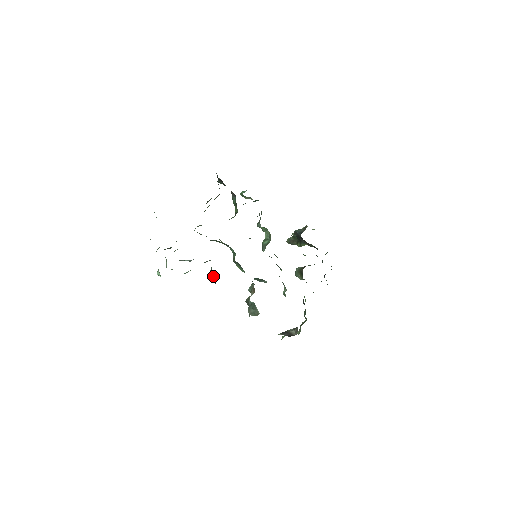
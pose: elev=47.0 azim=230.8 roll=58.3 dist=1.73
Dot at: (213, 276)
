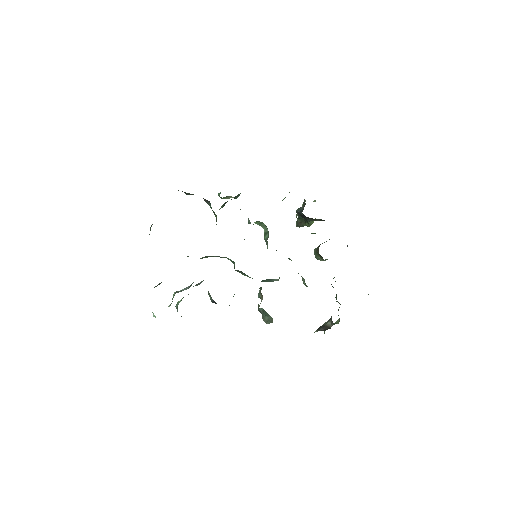
Dot at: occluded
